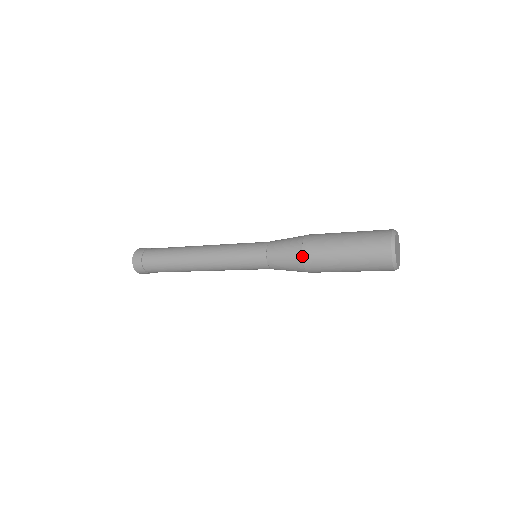
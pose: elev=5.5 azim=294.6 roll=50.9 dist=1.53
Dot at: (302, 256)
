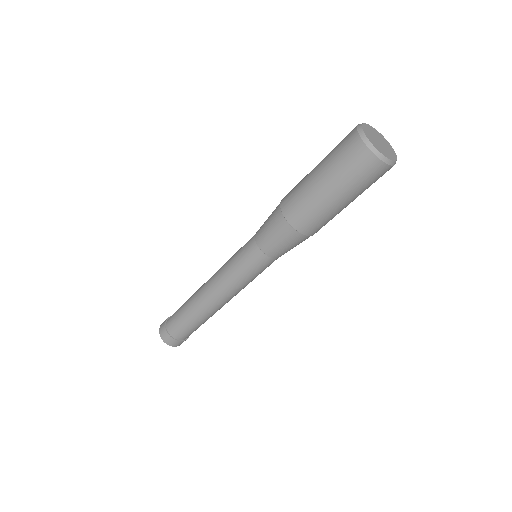
Dot at: (287, 222)
